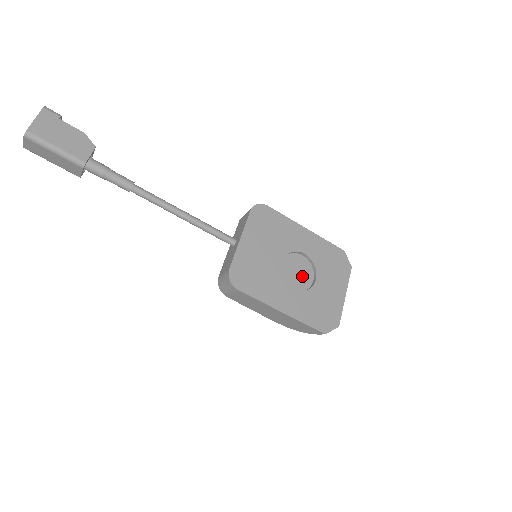
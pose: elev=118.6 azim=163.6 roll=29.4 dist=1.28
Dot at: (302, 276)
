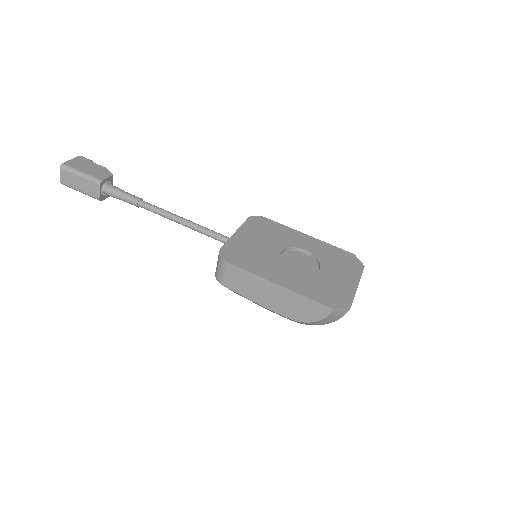
Dot at: (304, 267)
